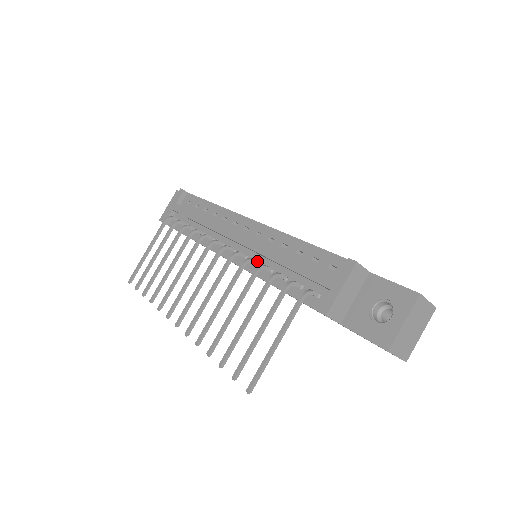
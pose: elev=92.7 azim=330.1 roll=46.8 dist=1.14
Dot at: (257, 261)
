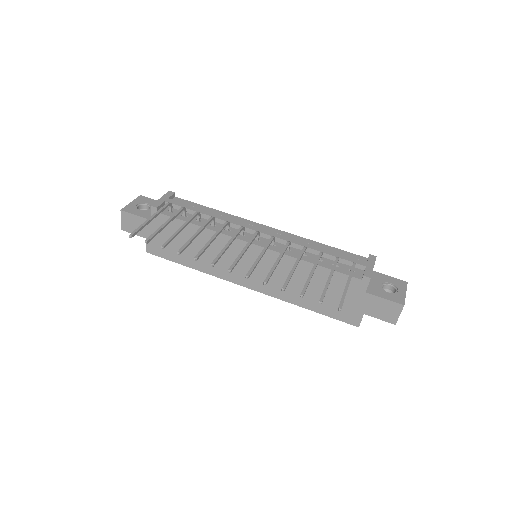
Dot at: (290, 248)
